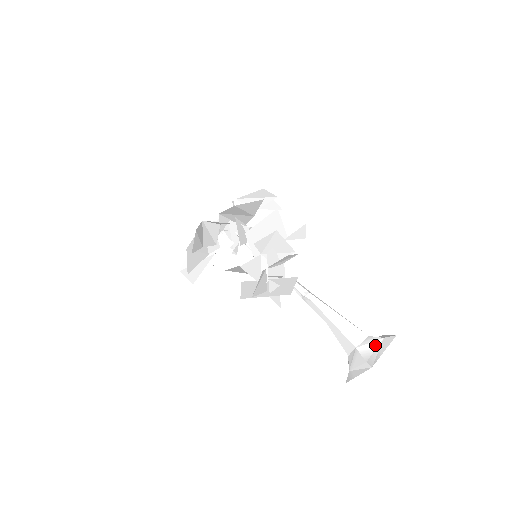
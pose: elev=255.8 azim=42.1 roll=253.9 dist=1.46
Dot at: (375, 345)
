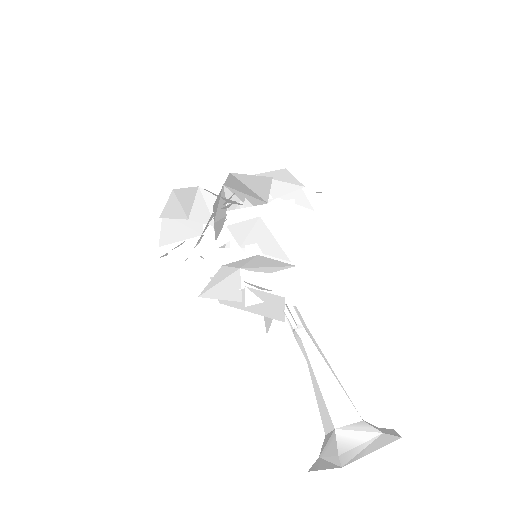
Dot at: (364, 437)
